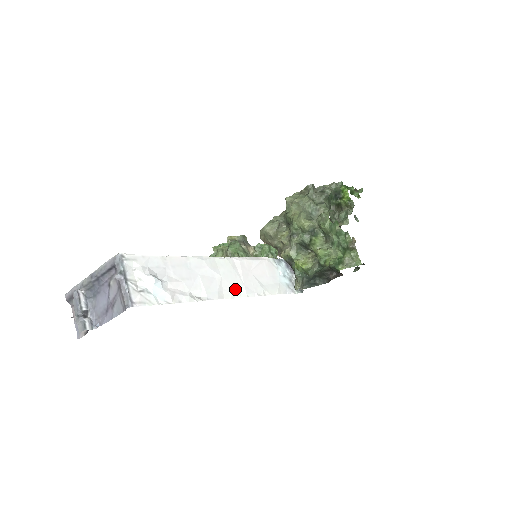
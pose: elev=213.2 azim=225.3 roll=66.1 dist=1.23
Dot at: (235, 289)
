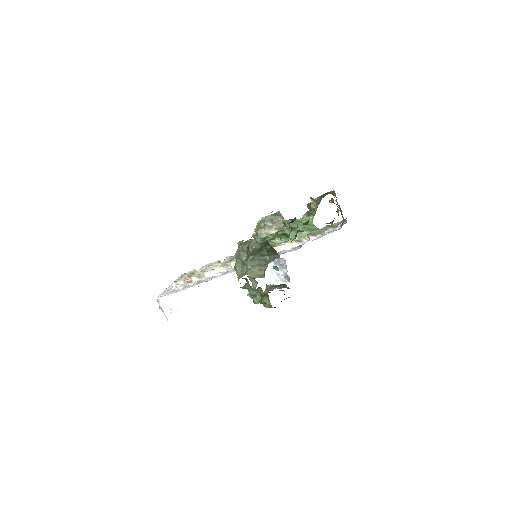
Dot at: (226, 297)
